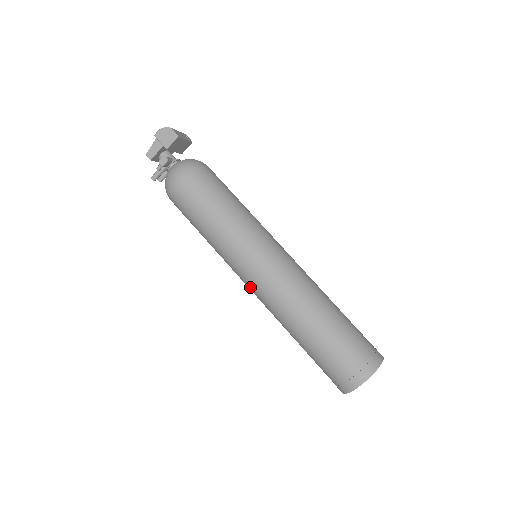
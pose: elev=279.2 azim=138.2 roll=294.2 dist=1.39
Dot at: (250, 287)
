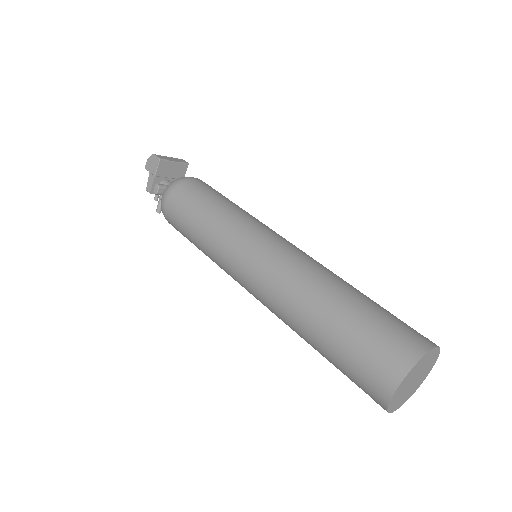
Dot at: (249, 292)
